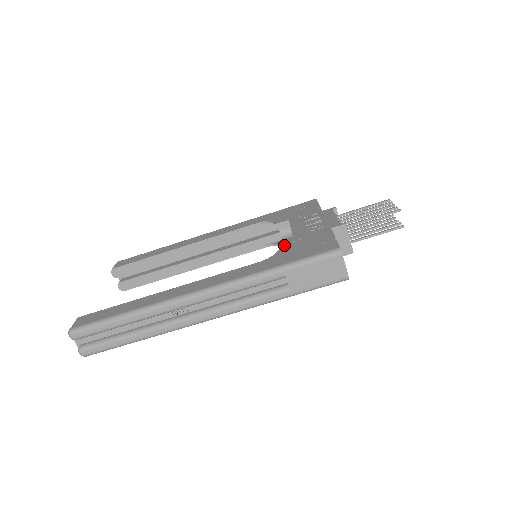
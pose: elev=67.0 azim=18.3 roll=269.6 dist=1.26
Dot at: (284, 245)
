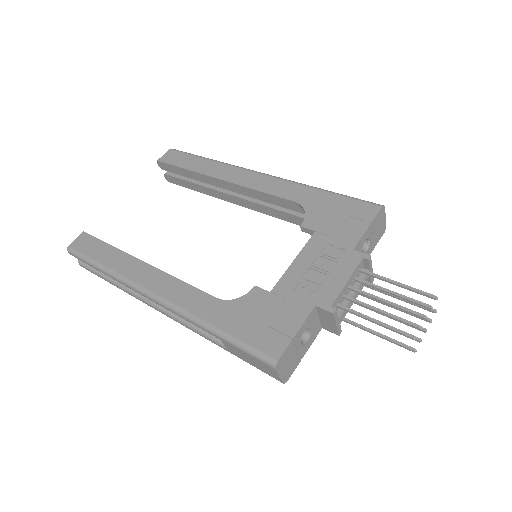
Dot at: (258, 289)
